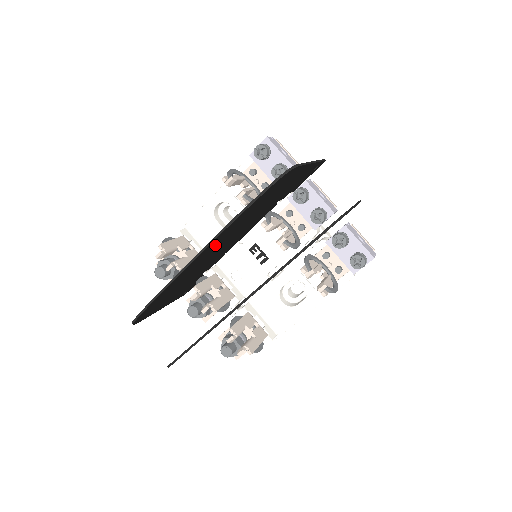
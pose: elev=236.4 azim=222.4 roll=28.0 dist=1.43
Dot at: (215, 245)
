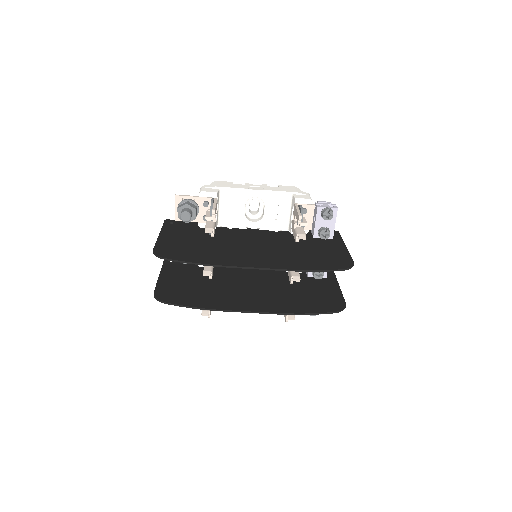
Dot at: (268, 261)
